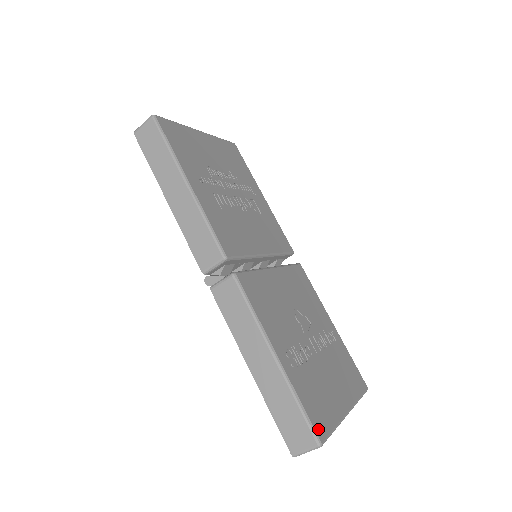
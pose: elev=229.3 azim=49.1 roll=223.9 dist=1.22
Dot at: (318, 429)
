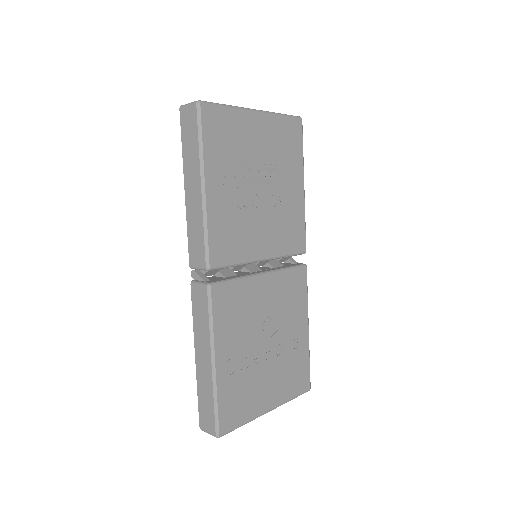
Dot at: (223, 425)
